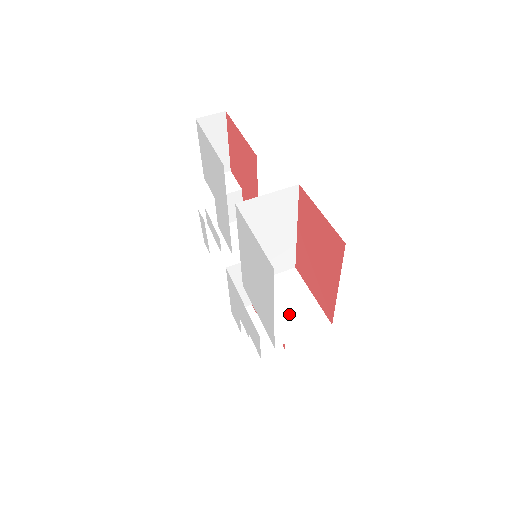
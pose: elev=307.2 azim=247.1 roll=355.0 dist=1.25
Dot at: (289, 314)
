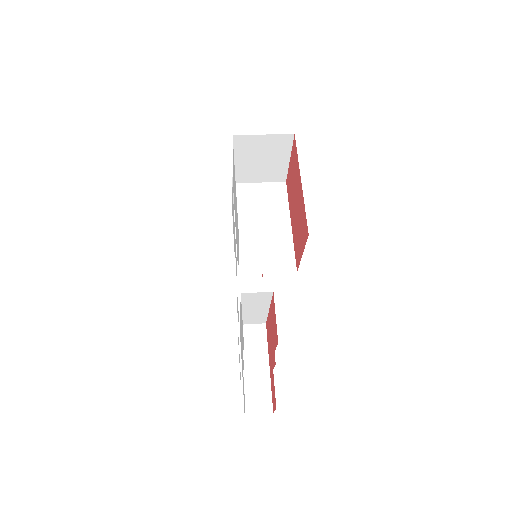
Dot at: occluded
